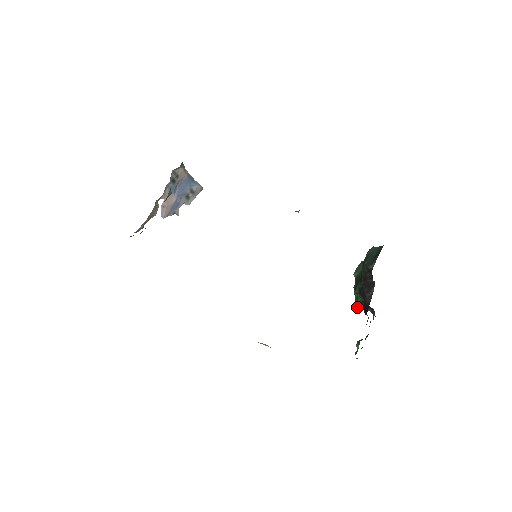
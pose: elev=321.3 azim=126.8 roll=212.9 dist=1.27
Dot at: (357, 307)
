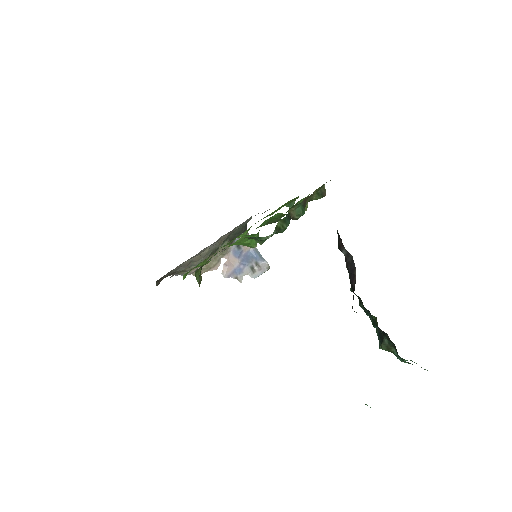
Dot at: (379, 348)
